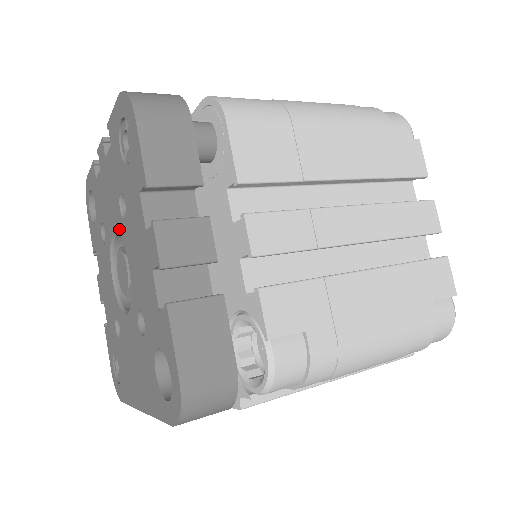
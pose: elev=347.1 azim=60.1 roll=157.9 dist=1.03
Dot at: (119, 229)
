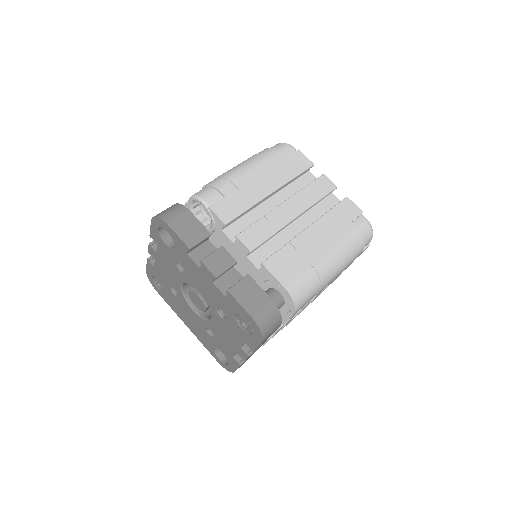
Dot at: (209, 305)
